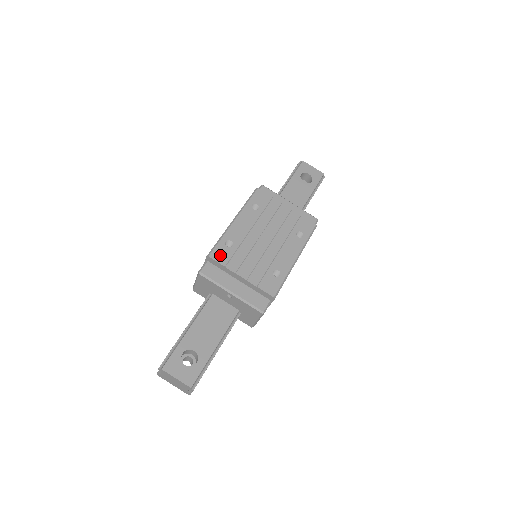
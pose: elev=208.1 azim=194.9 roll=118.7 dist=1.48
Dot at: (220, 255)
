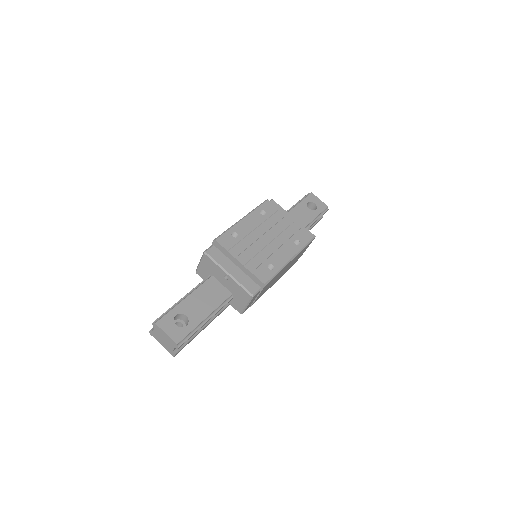
Dot at: (225, 241)
